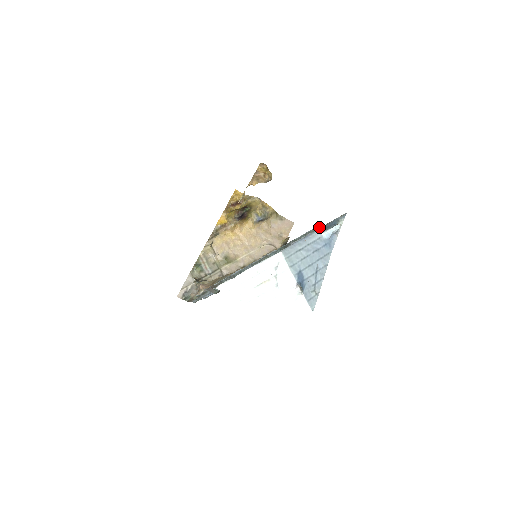
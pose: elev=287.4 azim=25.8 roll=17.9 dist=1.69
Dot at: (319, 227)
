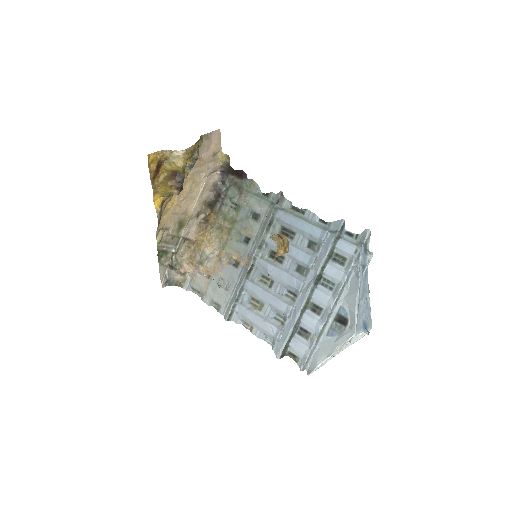
Dot at: (336, 239)
